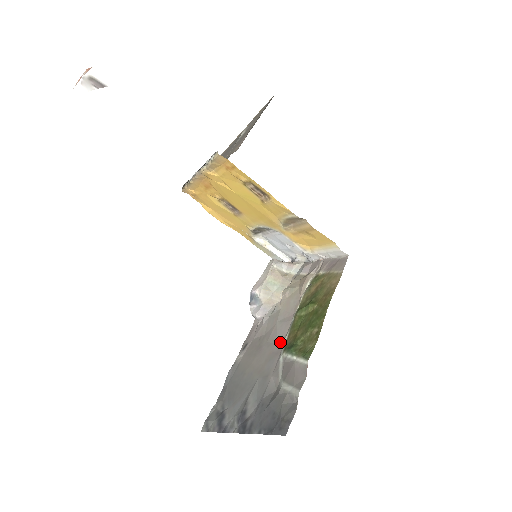
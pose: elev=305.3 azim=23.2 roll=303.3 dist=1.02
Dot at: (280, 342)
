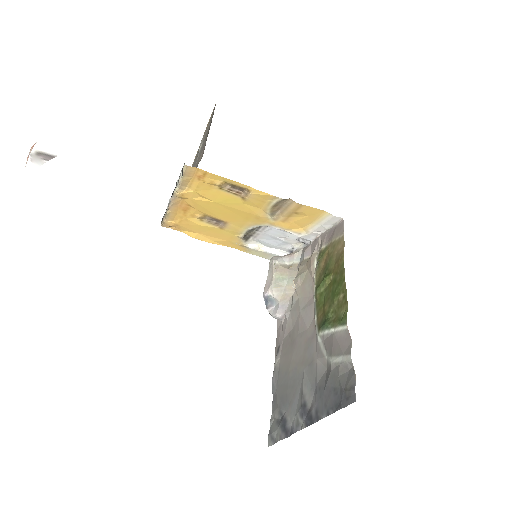
Dot at: (311, 326)
